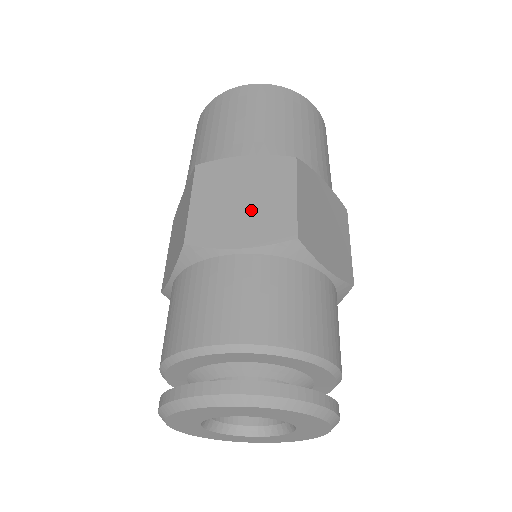
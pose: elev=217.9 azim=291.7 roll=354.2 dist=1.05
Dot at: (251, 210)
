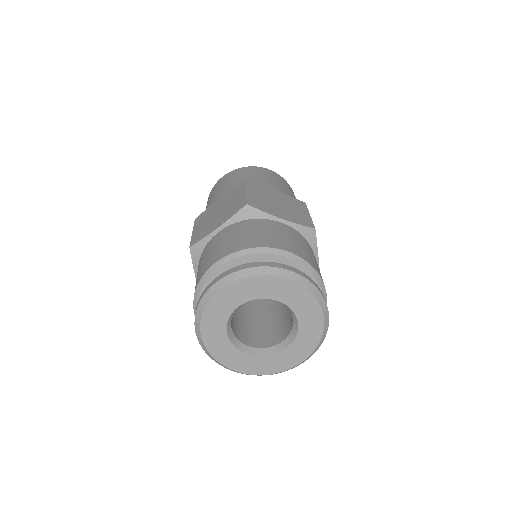
Dot at: (223, 212)
